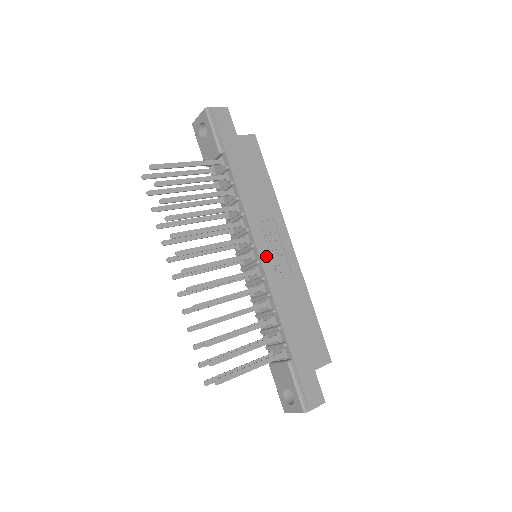
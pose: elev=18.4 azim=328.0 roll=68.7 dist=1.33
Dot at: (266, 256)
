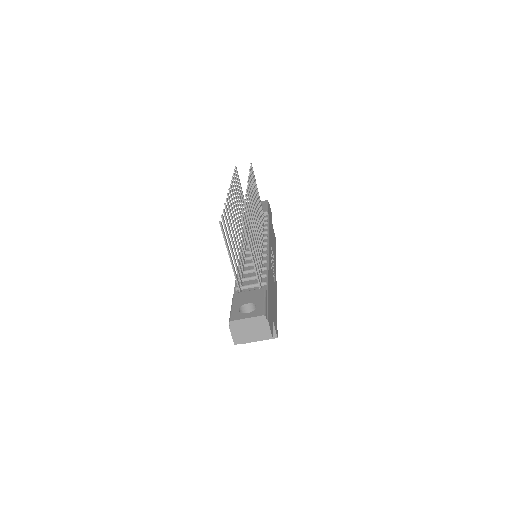
Dot at: (270, 254)
